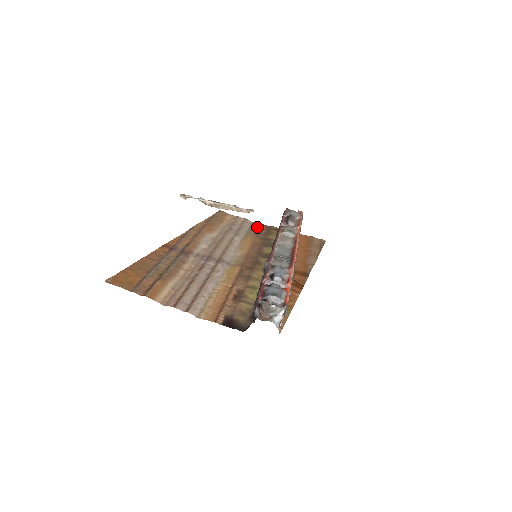
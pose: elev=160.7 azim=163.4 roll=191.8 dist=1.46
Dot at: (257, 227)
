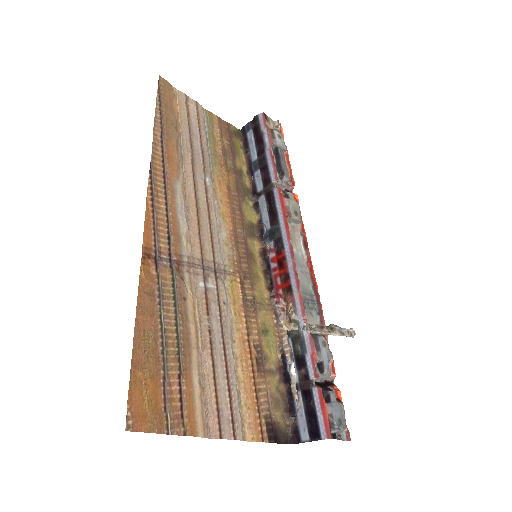
Dot at: (216, 131)
